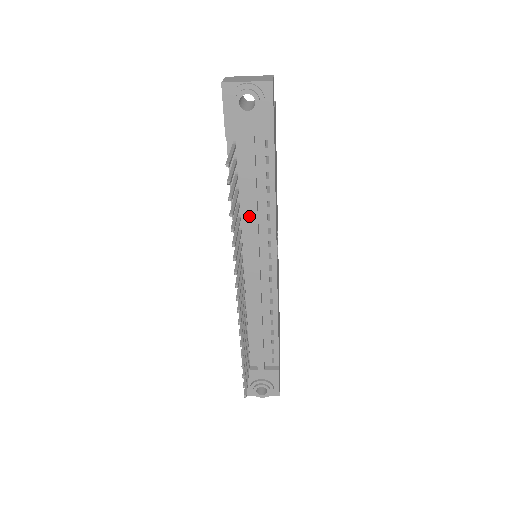
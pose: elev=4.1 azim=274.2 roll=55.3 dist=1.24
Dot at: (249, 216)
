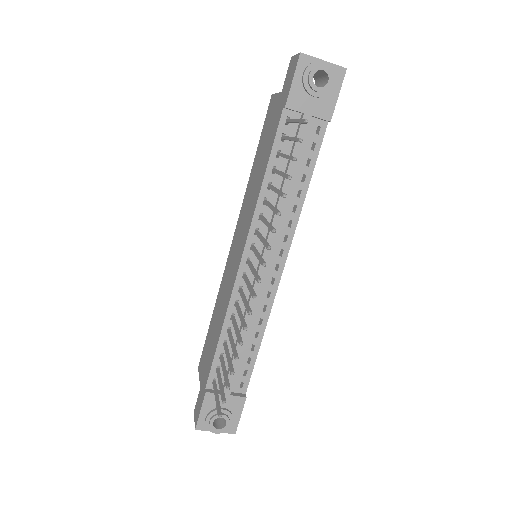
Dot at: (278, 200)
